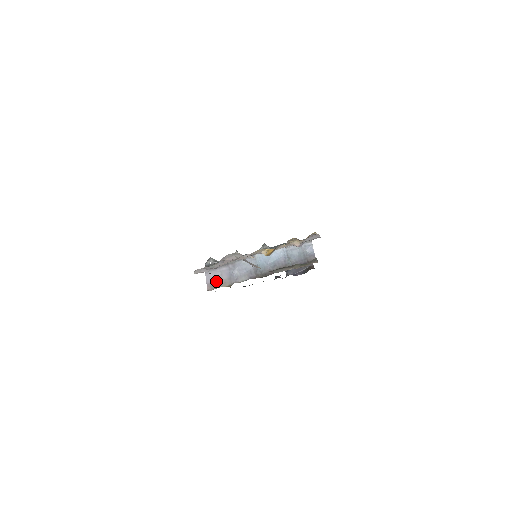
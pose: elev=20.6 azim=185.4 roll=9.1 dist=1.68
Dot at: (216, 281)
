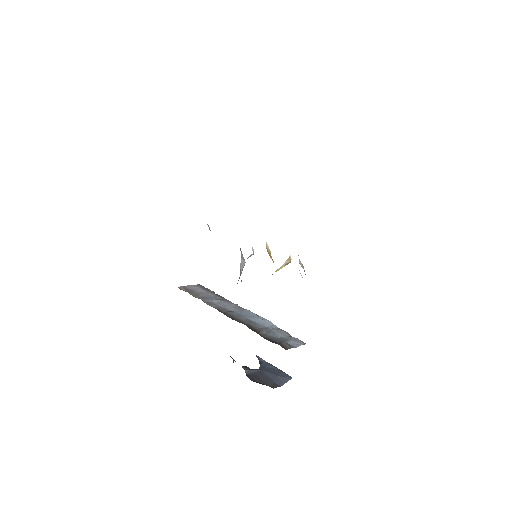
Dot at: (193, 291)
